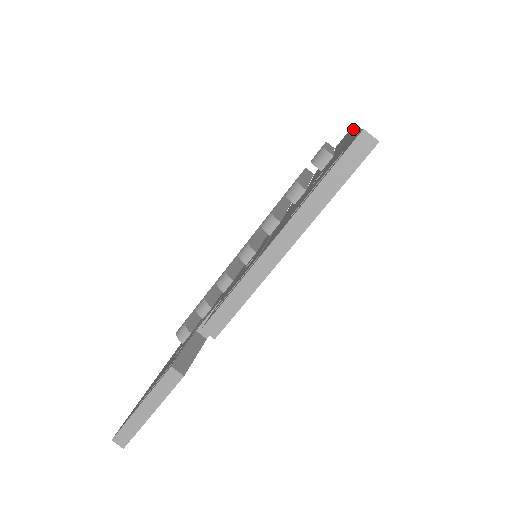
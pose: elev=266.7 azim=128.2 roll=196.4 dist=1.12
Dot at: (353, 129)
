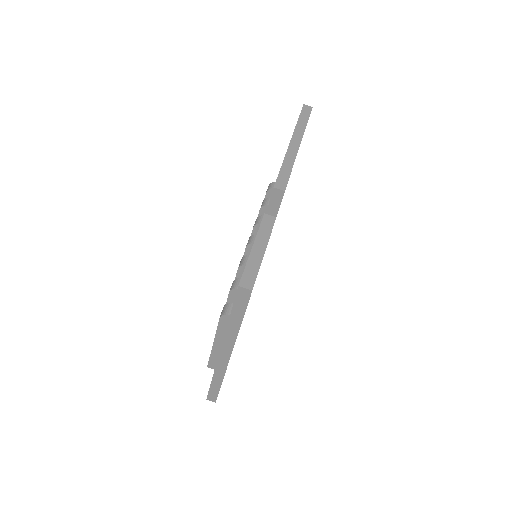
Dot at: occluded
